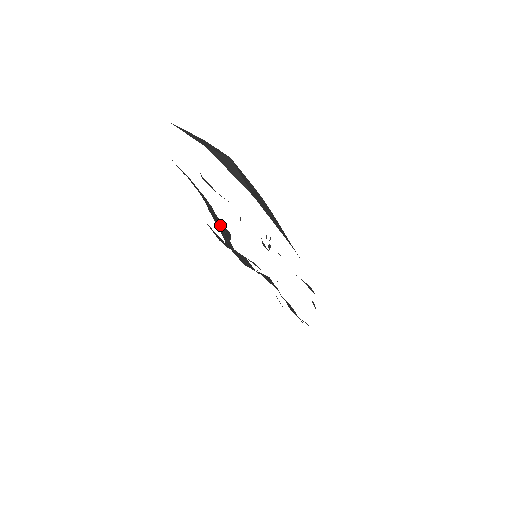
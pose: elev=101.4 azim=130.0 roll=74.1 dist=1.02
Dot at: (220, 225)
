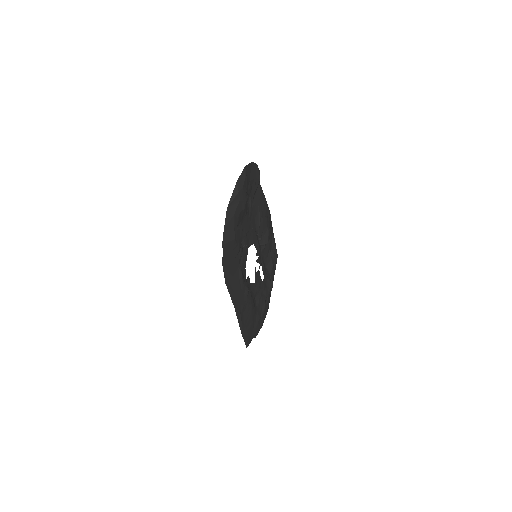
Dot at: (260, 232)
